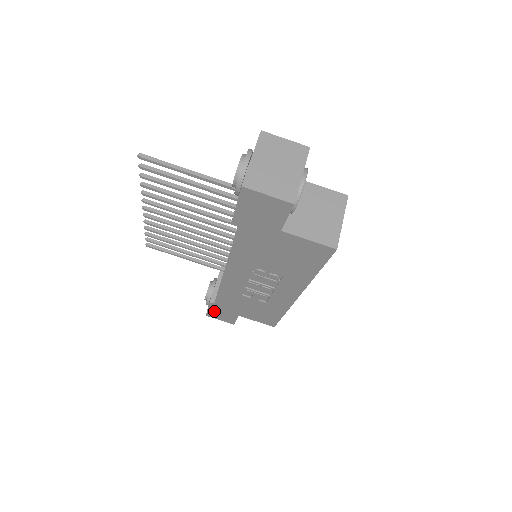
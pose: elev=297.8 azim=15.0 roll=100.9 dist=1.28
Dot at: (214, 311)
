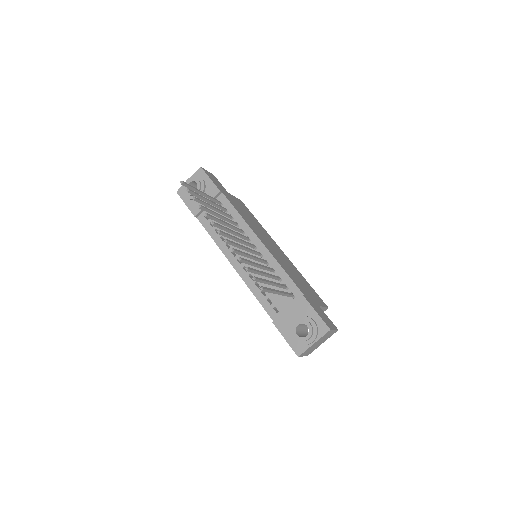
Dot at: occluded
